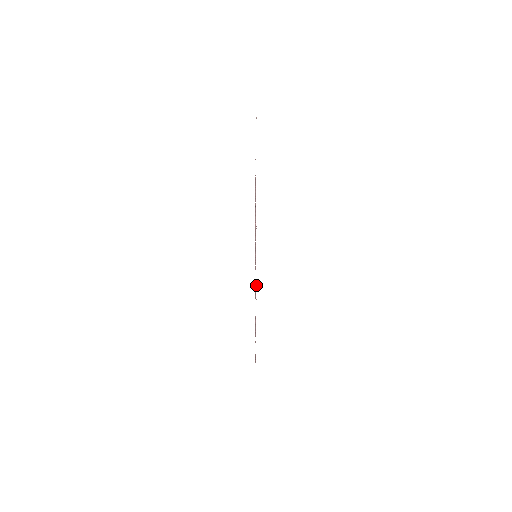
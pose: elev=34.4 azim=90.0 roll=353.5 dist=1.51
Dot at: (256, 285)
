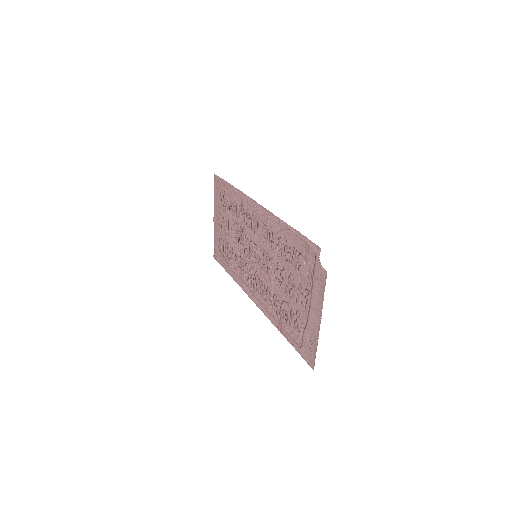
Dot at: (239, 240)
